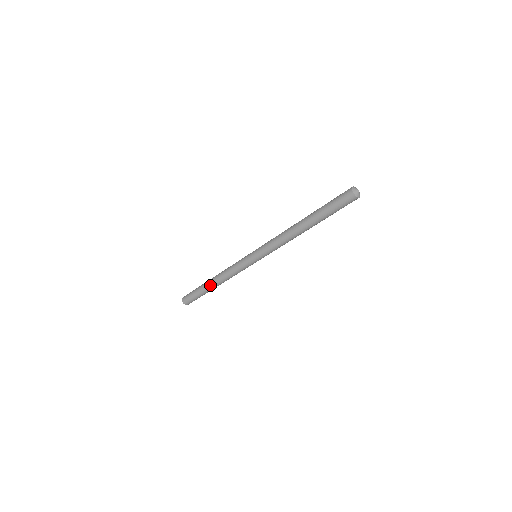
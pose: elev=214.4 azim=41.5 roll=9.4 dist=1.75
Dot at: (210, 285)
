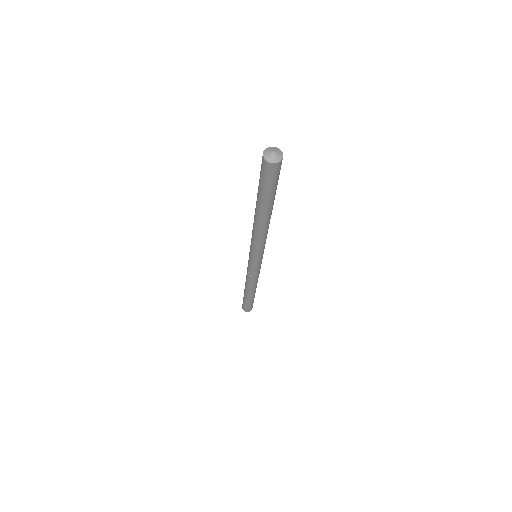
Dot at: occluded
